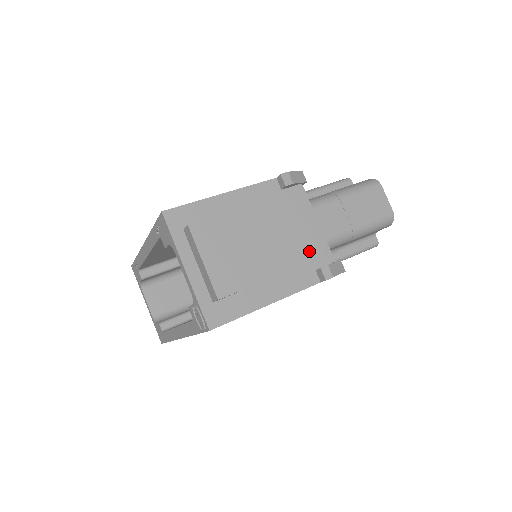
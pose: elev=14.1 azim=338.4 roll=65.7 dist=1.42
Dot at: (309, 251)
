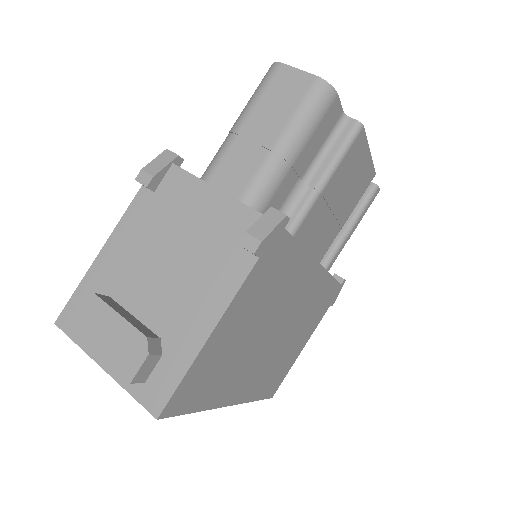
Dot at: (223, 232)
